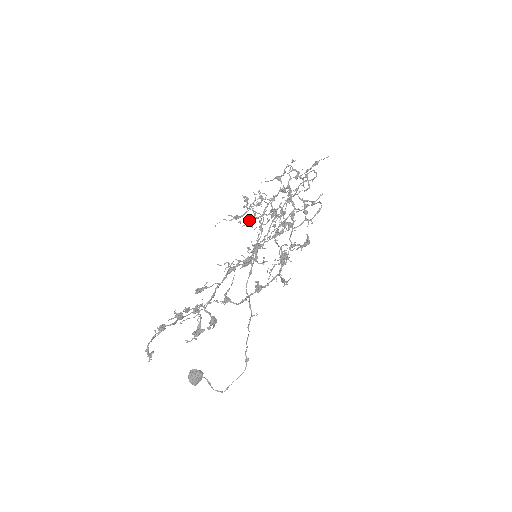
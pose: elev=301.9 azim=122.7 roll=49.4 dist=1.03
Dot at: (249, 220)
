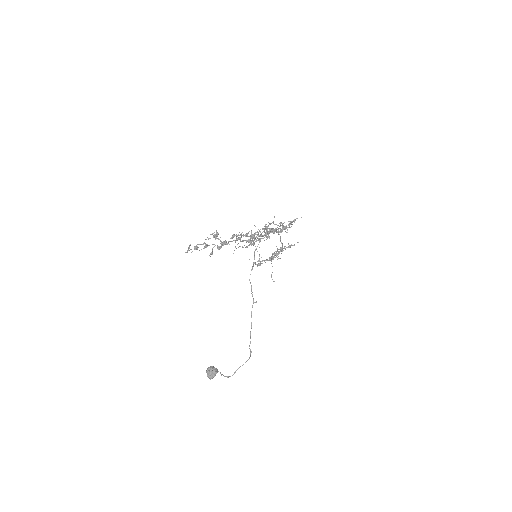
Dot at: (253, 240)
